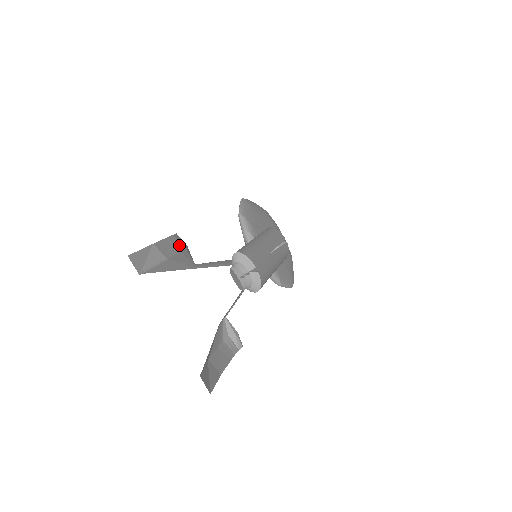
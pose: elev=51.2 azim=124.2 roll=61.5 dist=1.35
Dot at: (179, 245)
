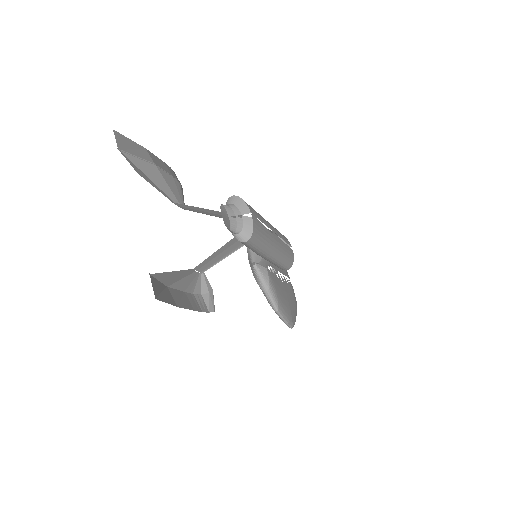
Dot at: (173, 174)
